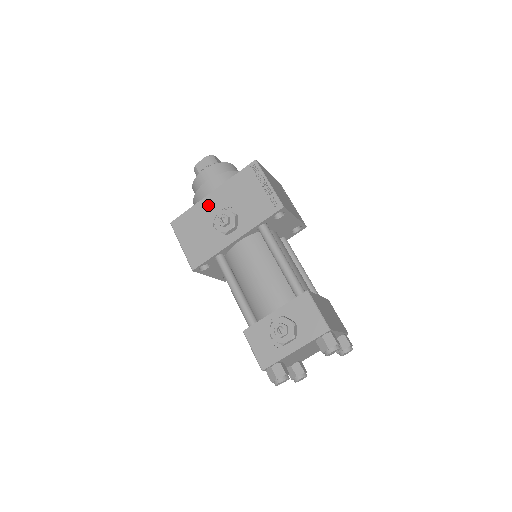
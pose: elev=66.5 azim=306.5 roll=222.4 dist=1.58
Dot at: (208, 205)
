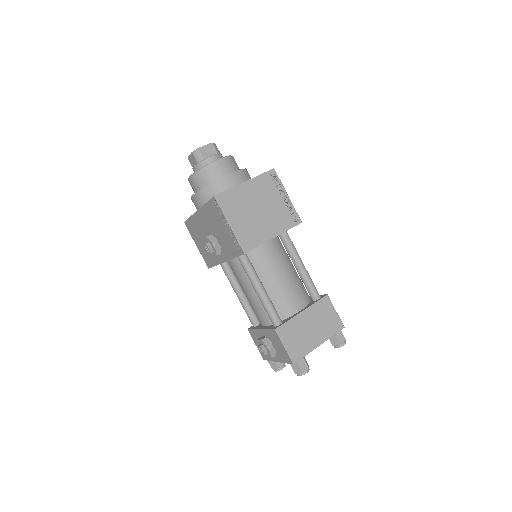
Dot at: (199, 221)
